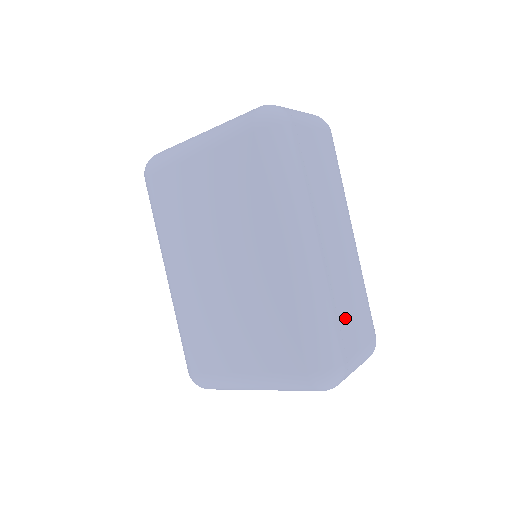
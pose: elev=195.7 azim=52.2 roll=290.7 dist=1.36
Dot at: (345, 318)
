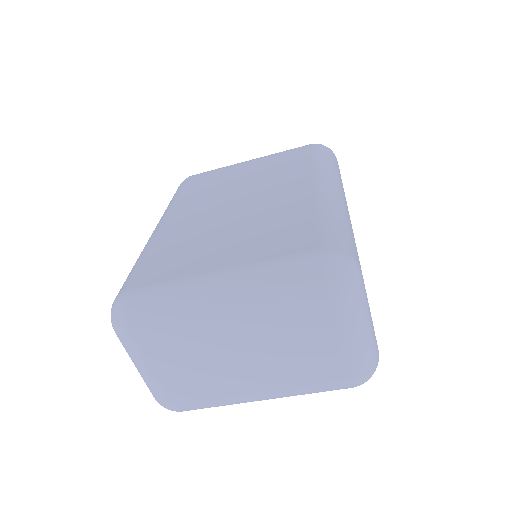
Dot at: occluded
